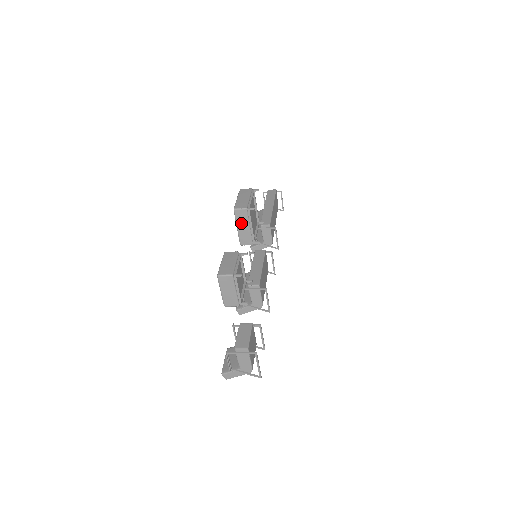
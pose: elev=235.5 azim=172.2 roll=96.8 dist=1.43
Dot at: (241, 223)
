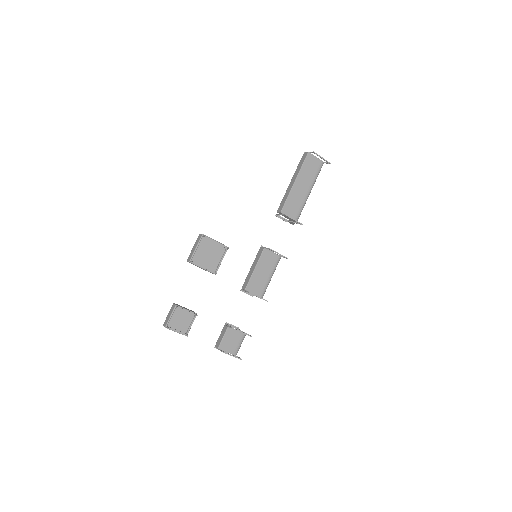
Dot at: (197, 266)
